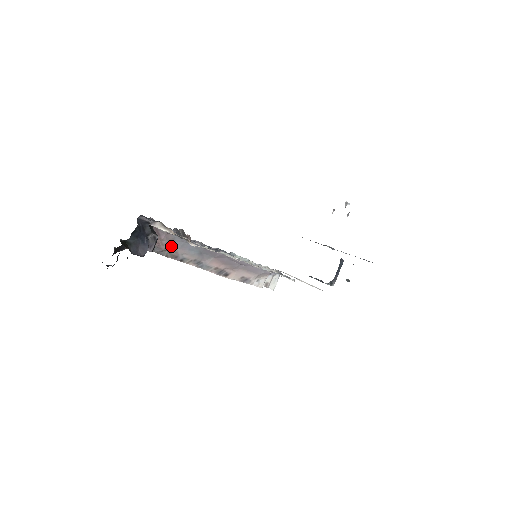
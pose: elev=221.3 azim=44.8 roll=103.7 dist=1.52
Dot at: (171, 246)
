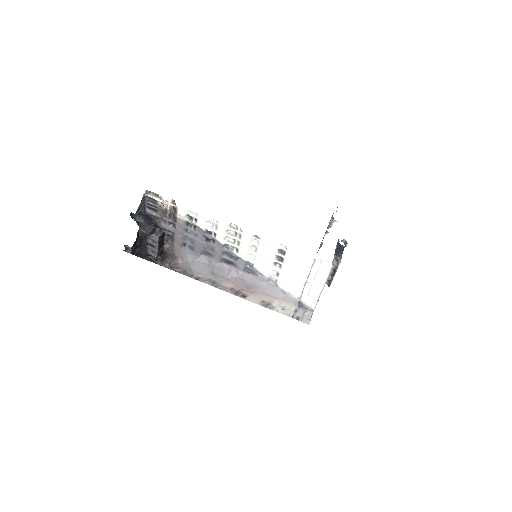
Dot at: (187, 267)
